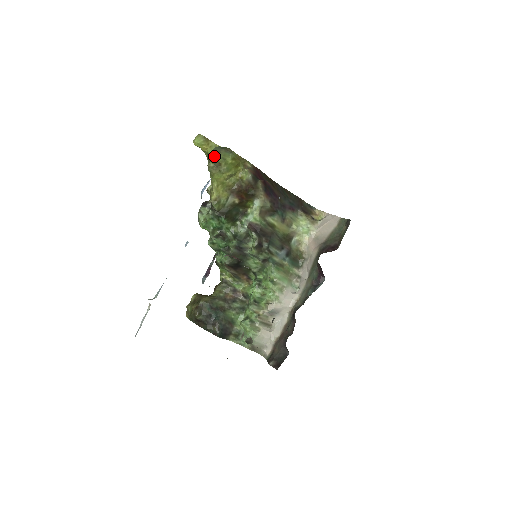
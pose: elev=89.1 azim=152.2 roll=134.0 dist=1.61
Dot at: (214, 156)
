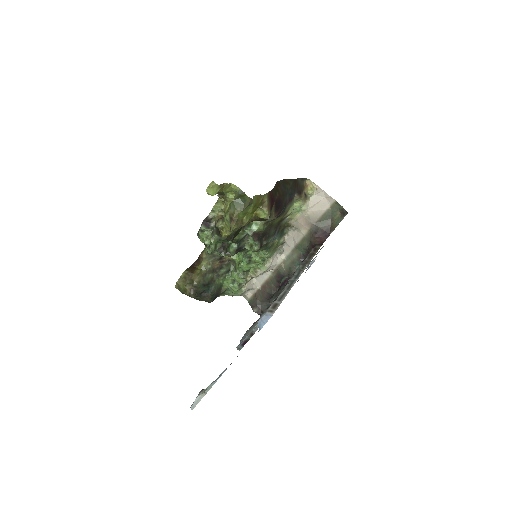
Dot at: (236, 214)
